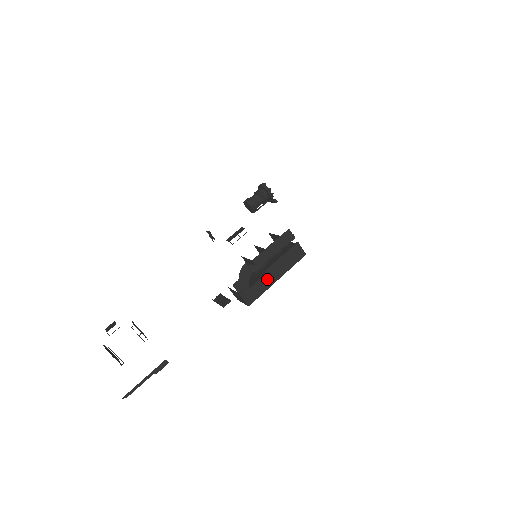
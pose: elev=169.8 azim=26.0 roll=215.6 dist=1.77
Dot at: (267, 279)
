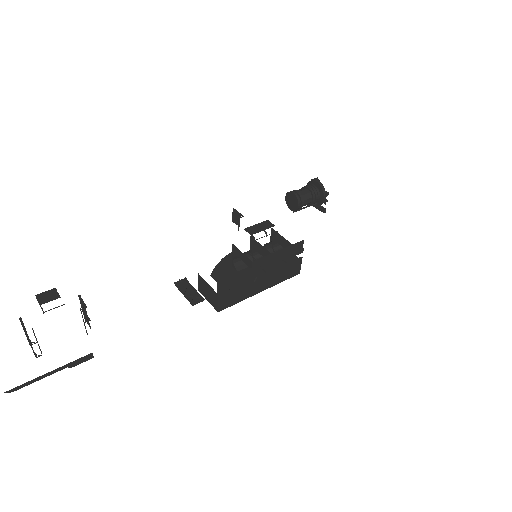
Dot at: (253, 287)
